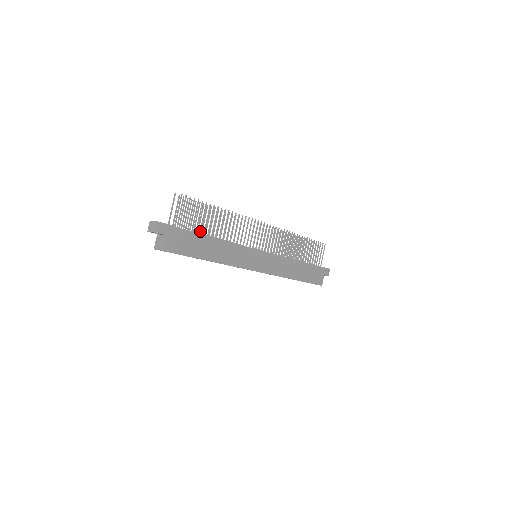
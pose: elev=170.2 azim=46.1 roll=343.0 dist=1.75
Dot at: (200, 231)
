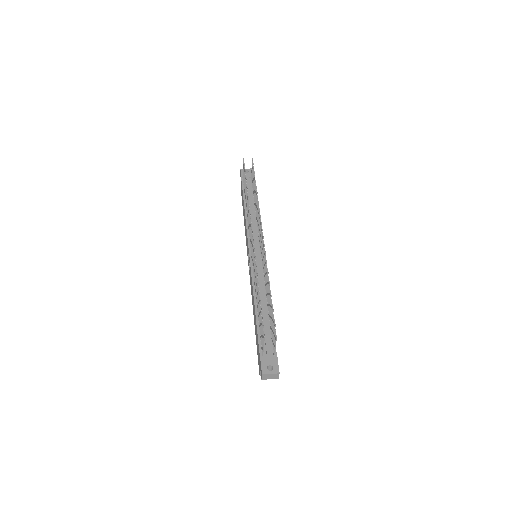
Dot at: occluded
